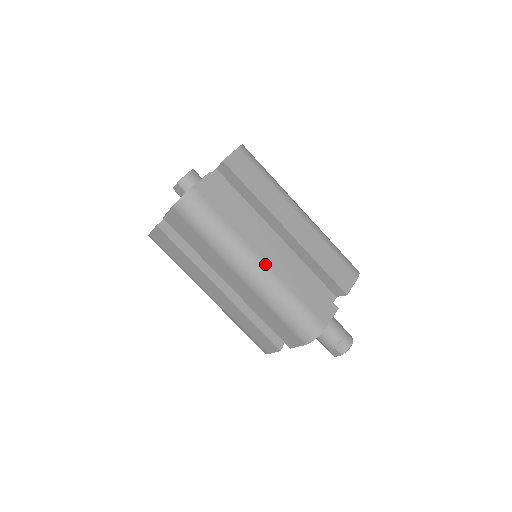
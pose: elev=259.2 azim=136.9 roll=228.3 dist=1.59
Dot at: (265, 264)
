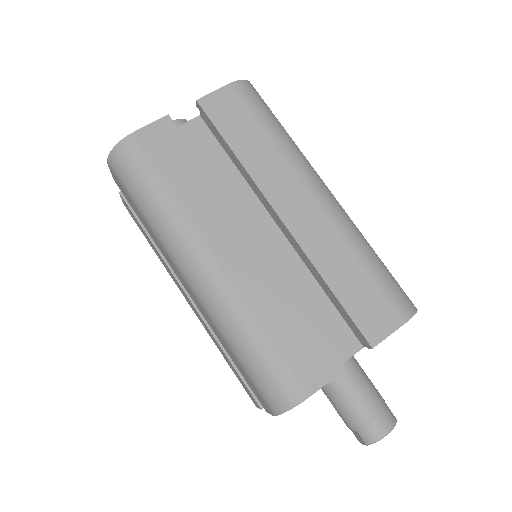
Dot at: (219, 268)
